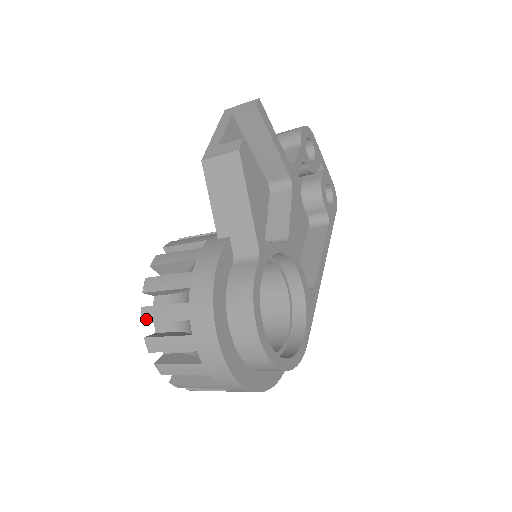
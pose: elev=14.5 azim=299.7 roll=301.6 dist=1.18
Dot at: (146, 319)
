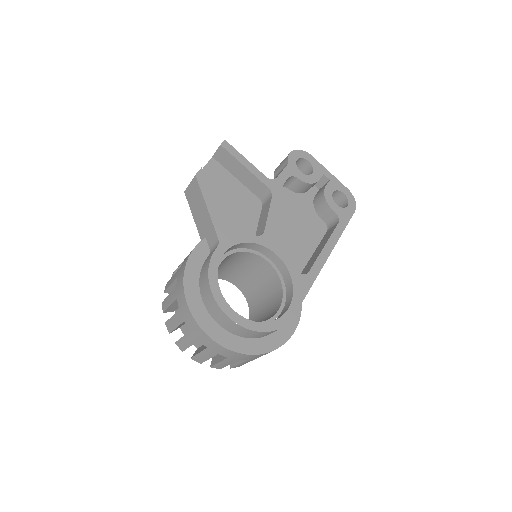
Dot at: (164, 309)
